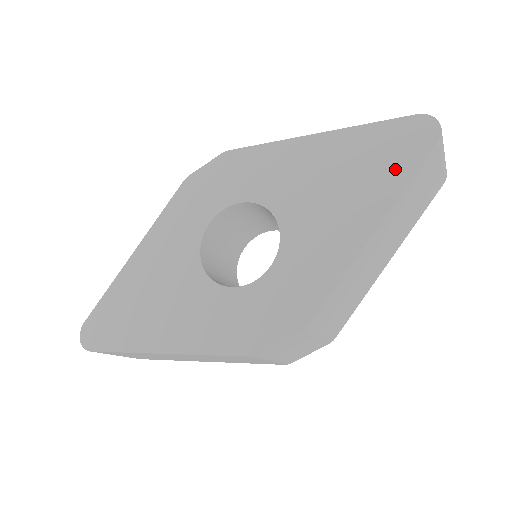
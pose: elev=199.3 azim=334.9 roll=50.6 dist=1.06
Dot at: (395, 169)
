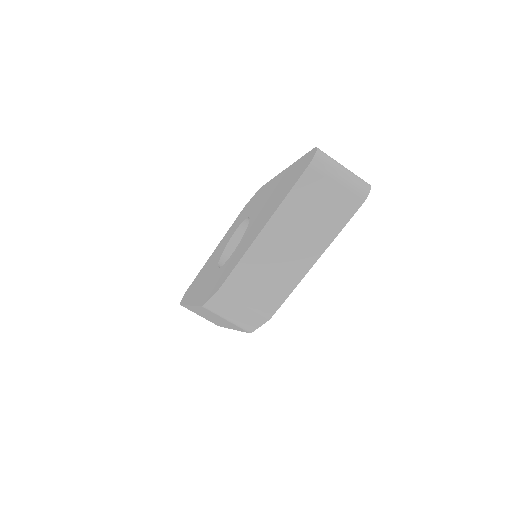
Dot at: (288, 187)
